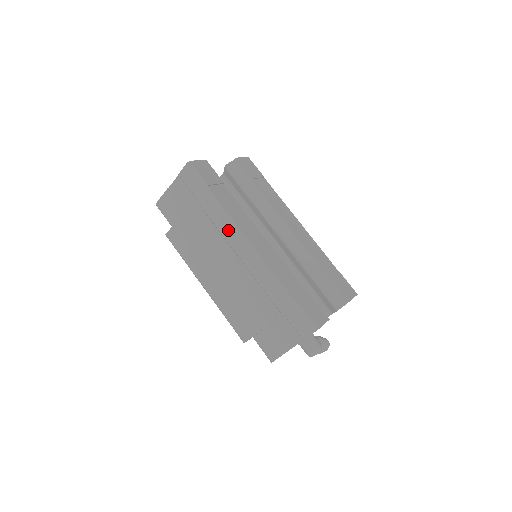
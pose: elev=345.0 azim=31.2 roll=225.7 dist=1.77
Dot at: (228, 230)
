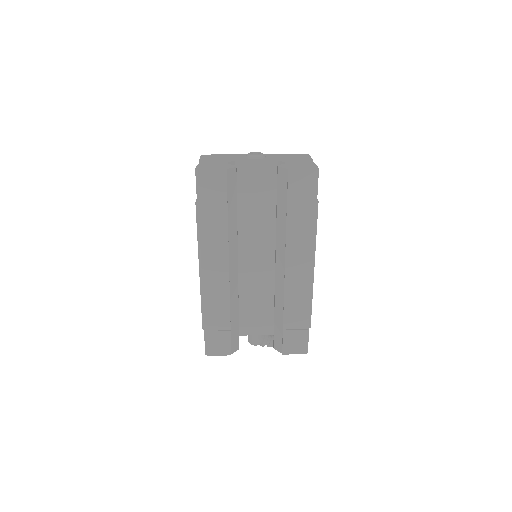
Dot at: occluded
